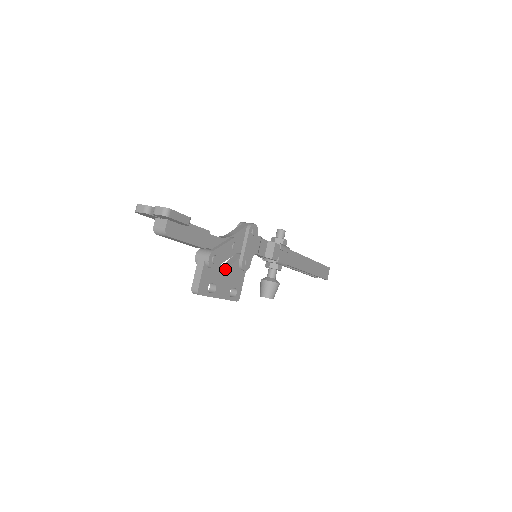
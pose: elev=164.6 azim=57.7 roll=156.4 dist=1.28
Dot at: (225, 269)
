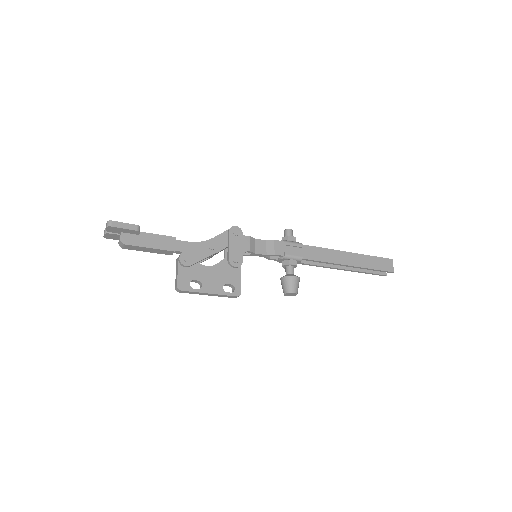
Dot at: (209, 268)
